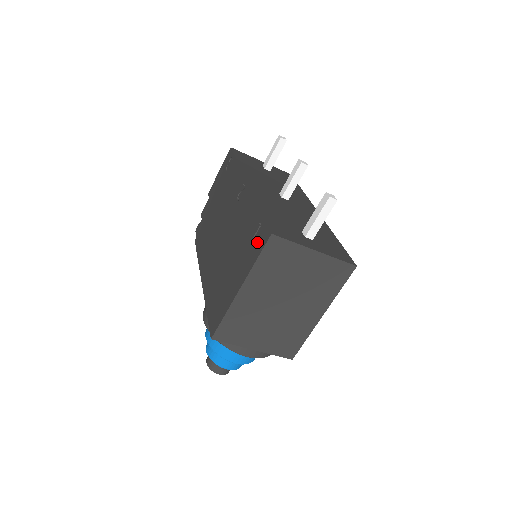
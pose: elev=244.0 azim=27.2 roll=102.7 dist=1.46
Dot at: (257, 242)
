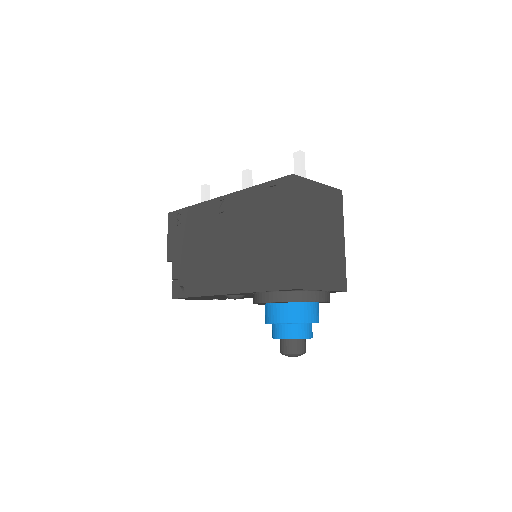
Dot at: (281, 194)
